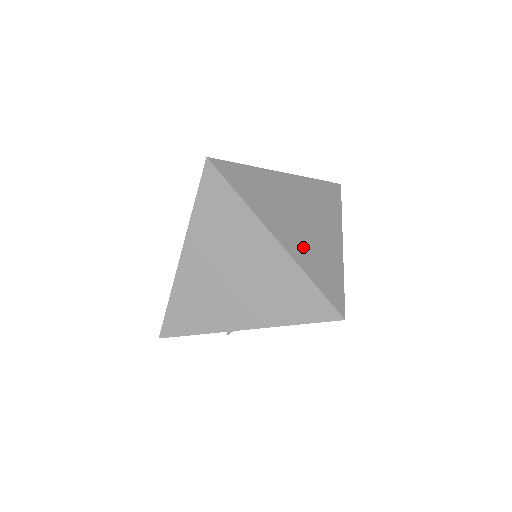
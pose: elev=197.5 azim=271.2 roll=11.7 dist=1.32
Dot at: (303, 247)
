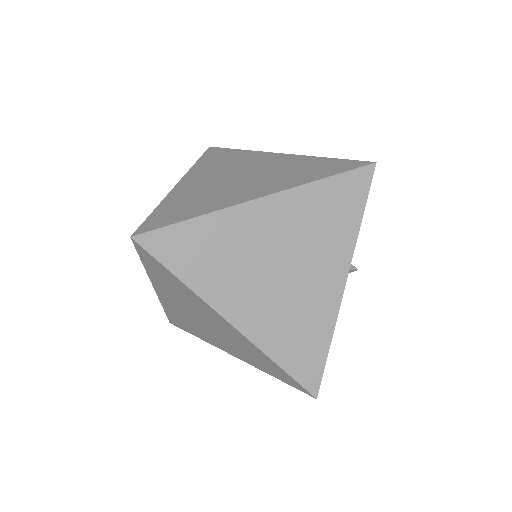
Dot at: (273, 320)
